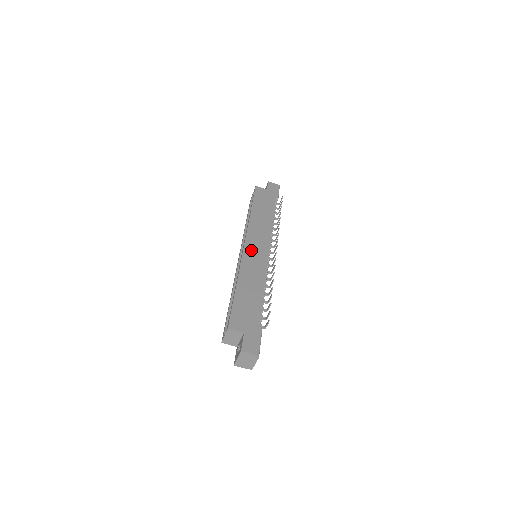
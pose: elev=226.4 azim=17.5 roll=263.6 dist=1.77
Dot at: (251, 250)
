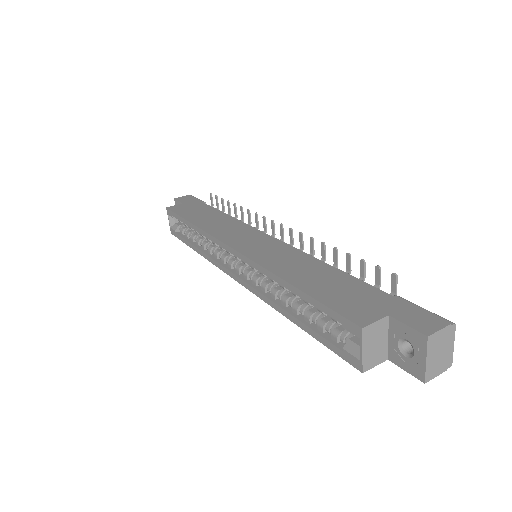
Dot at: (247, 246)
